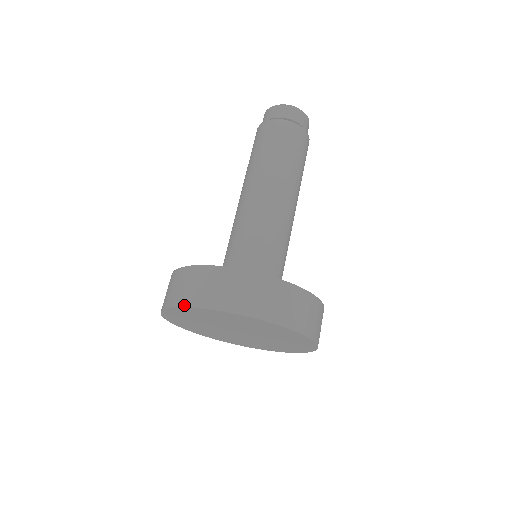
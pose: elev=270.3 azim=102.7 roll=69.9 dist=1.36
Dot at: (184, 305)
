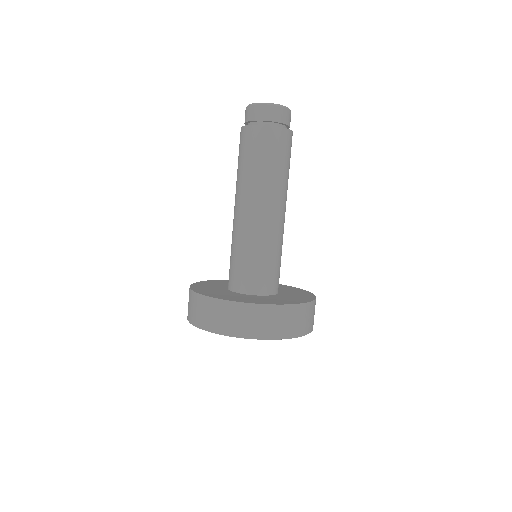
Dot at: (203, 328)
